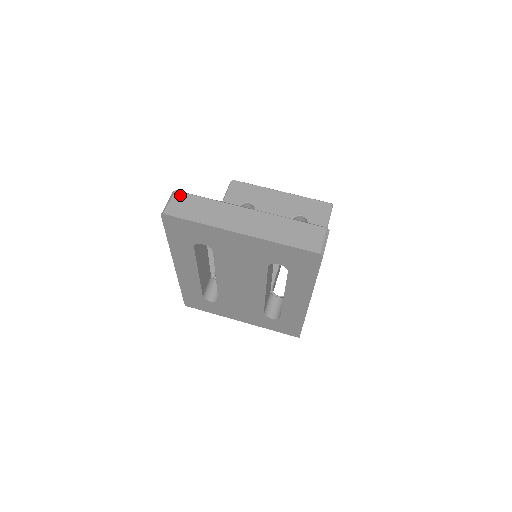
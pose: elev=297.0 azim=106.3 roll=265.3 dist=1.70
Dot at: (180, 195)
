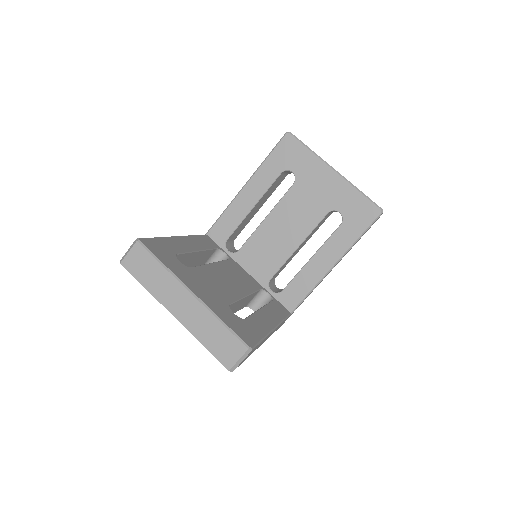
Dot at: (139, 249)
